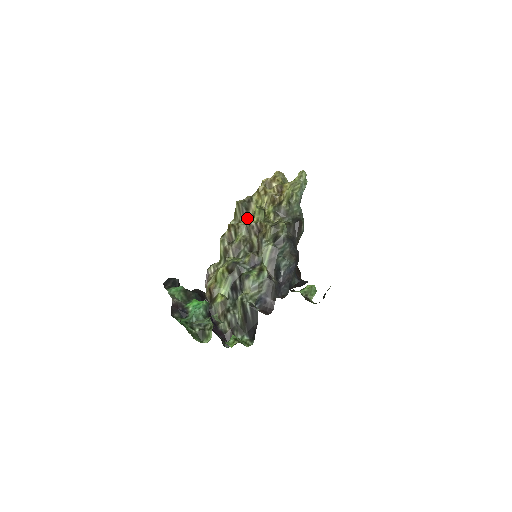
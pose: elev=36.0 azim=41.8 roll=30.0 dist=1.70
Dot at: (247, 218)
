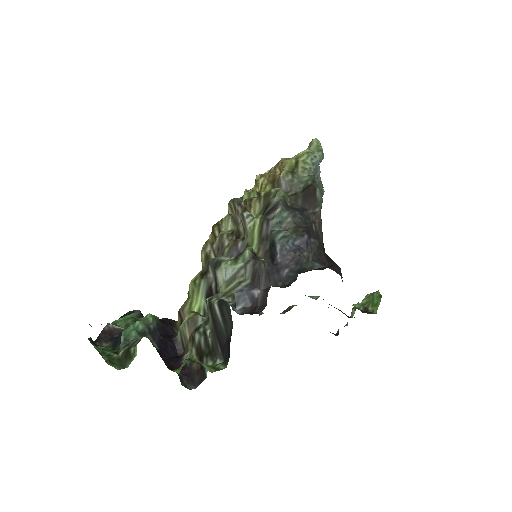
Dot at: occluded
